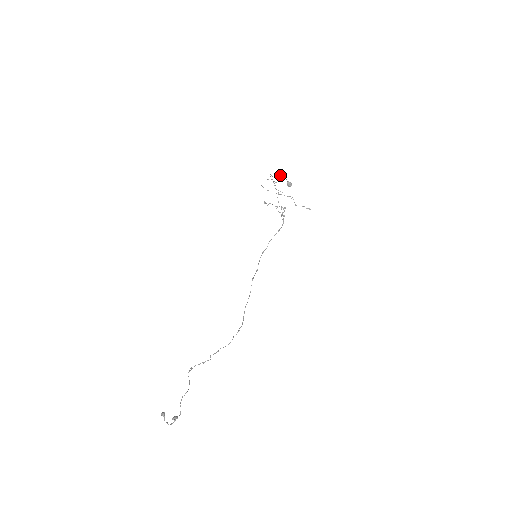
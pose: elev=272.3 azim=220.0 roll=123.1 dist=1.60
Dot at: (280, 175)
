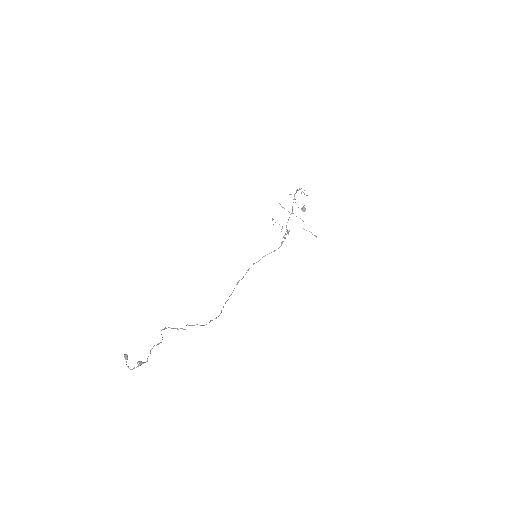
Dot at: occluded
